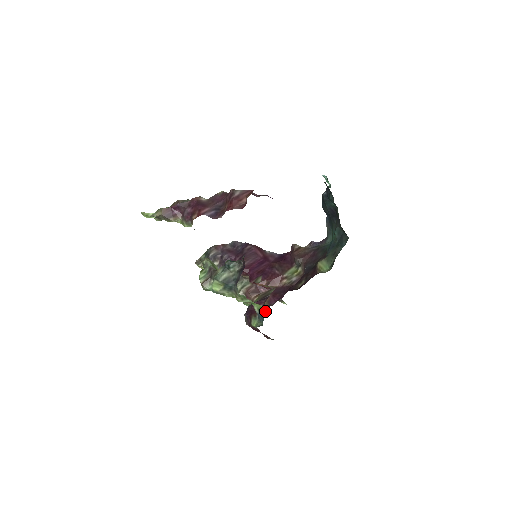
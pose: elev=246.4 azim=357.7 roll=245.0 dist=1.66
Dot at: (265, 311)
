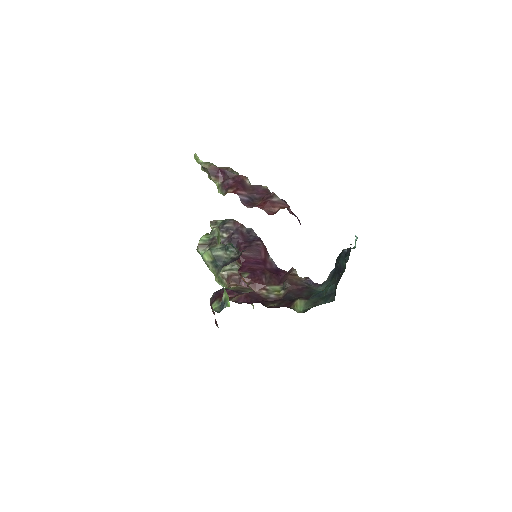
Dot at: (228, 304)
